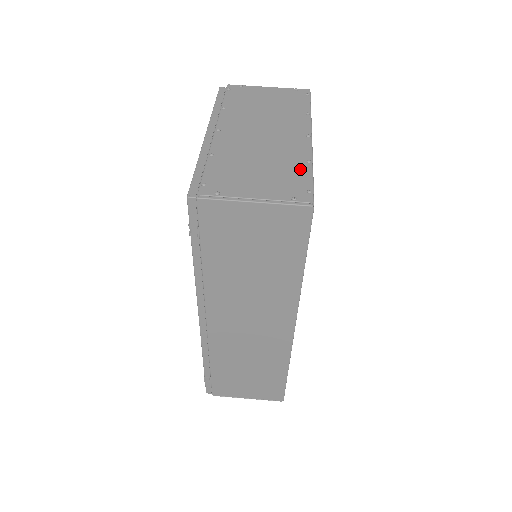
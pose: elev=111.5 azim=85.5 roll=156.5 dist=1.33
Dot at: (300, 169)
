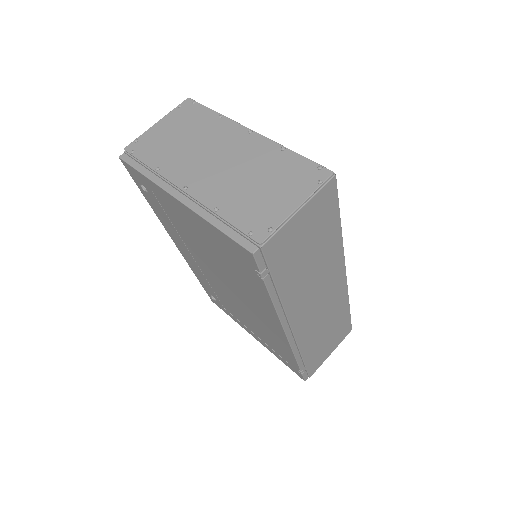
Dot at: (287, 159)
